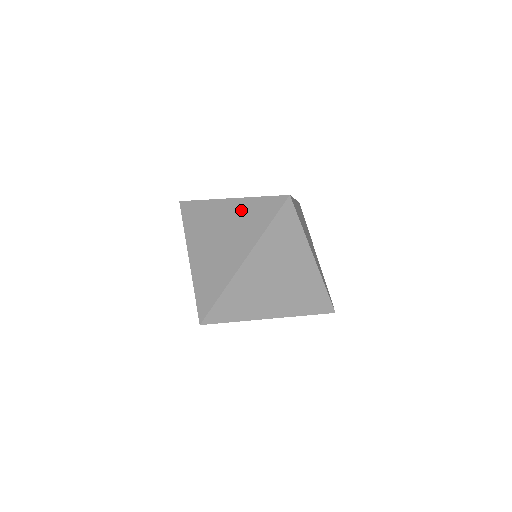
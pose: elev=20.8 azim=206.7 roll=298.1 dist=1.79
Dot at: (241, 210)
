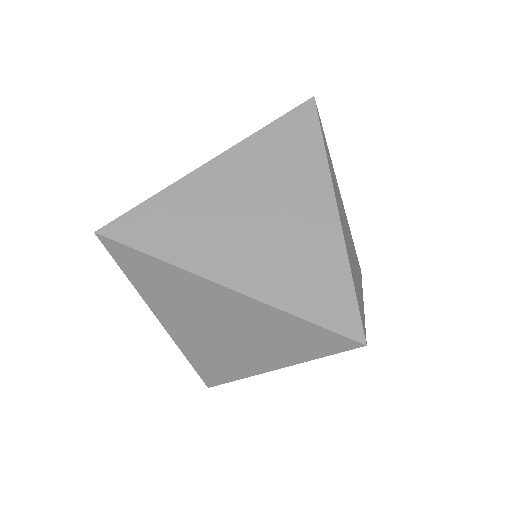
Dot at: (255, 157)
